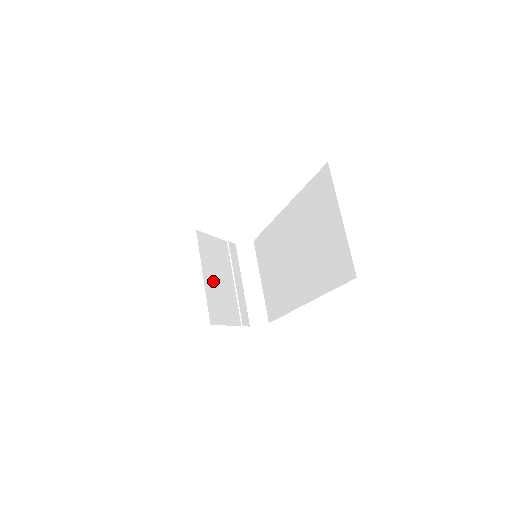
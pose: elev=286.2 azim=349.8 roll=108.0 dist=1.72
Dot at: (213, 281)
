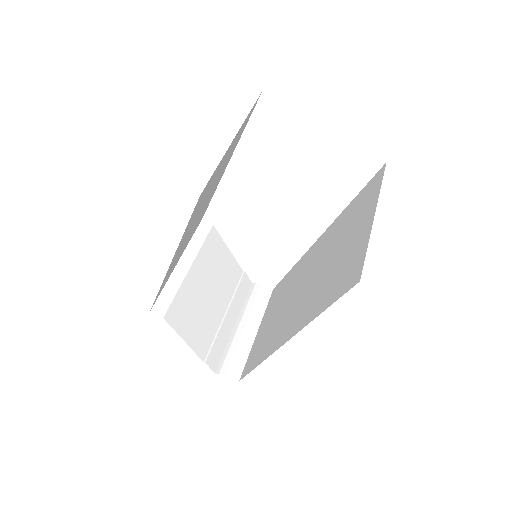
Dot at: (199, 285)
